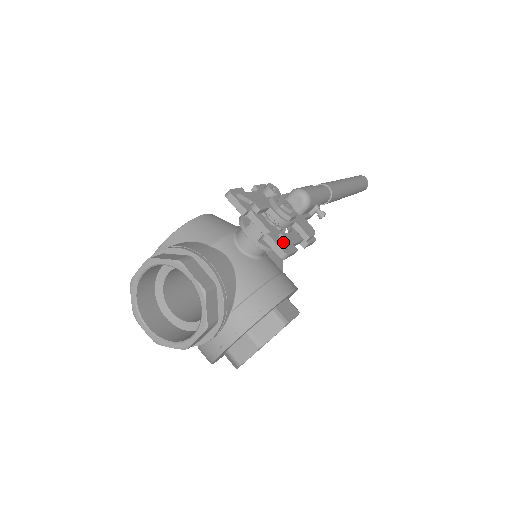
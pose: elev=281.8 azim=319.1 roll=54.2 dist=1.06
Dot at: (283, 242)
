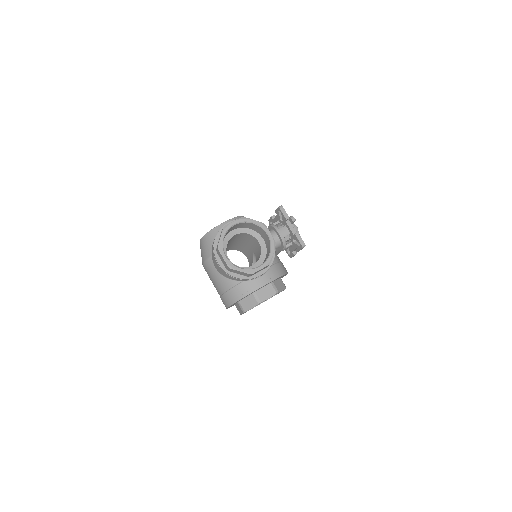
Dot at: (297, 242)
